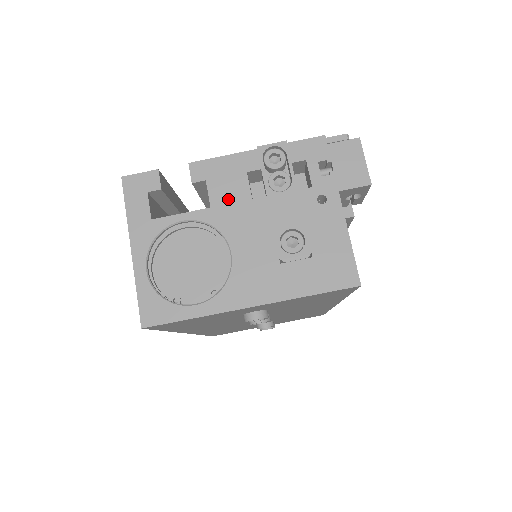
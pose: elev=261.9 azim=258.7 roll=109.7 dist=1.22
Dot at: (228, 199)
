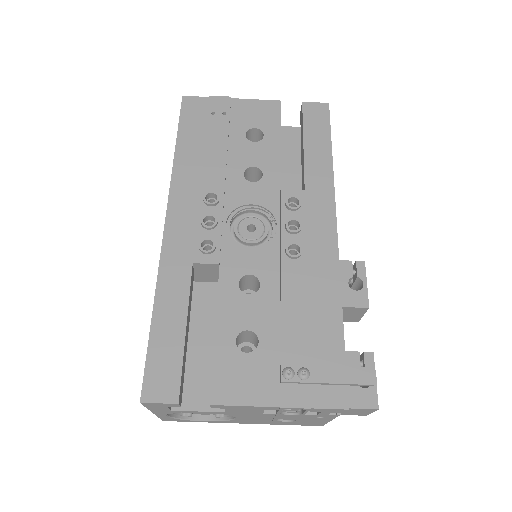
Dot at: (242, 412)
